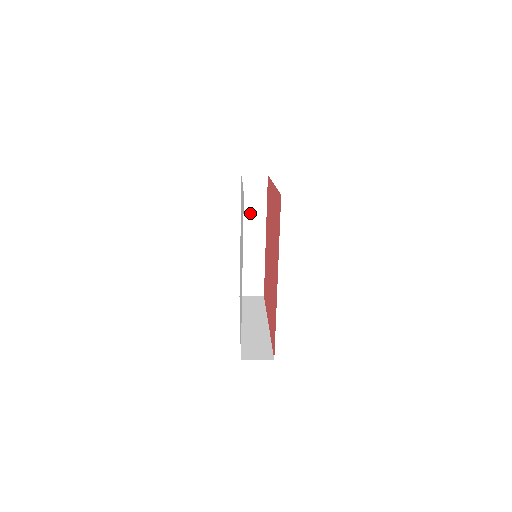
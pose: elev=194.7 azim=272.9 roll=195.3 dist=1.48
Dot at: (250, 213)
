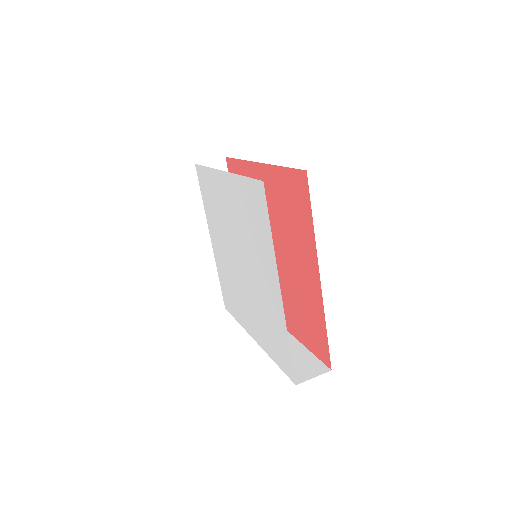
Dot at: occluded
